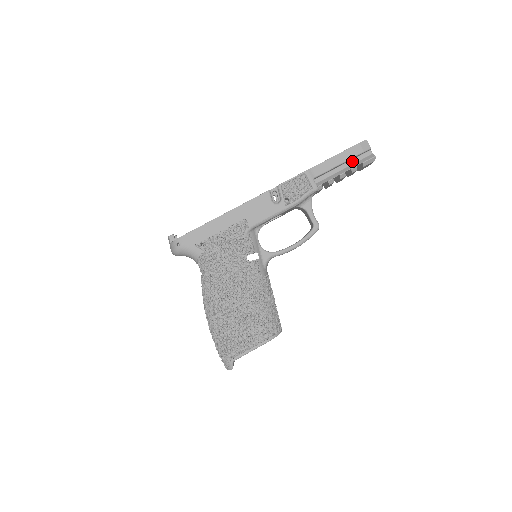
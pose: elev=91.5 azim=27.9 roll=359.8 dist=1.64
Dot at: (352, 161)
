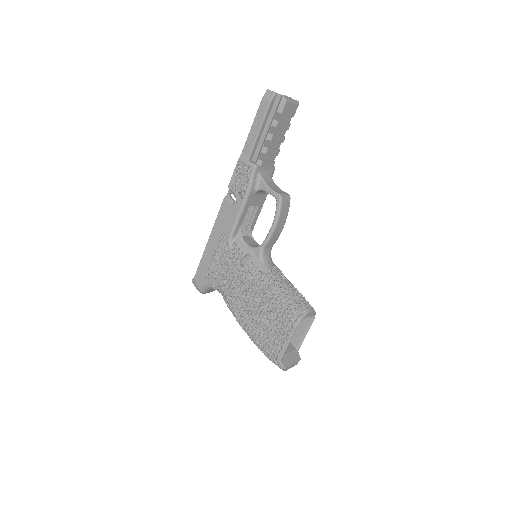
Dot at: (270, 117)
